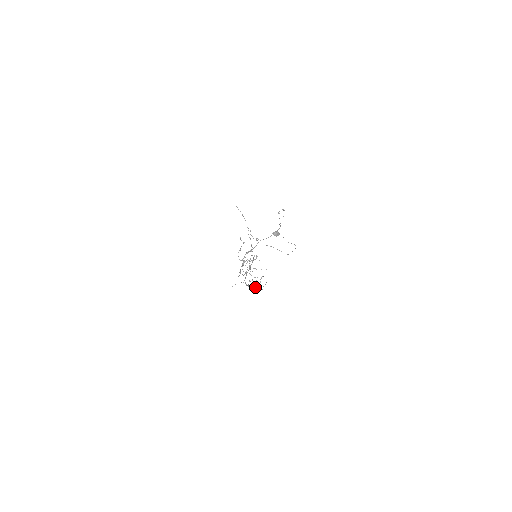
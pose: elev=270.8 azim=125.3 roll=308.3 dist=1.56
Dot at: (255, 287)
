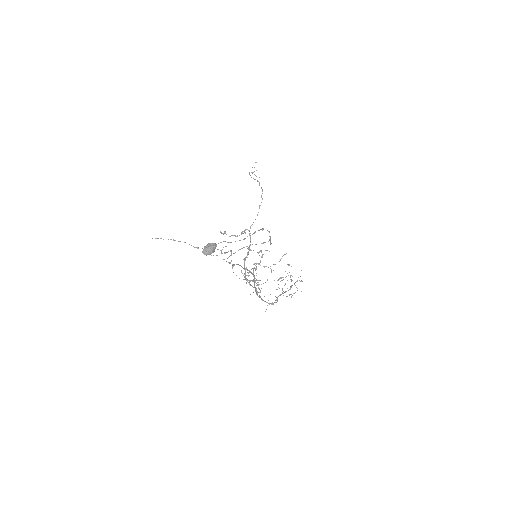
Dot at: (290, 287)
